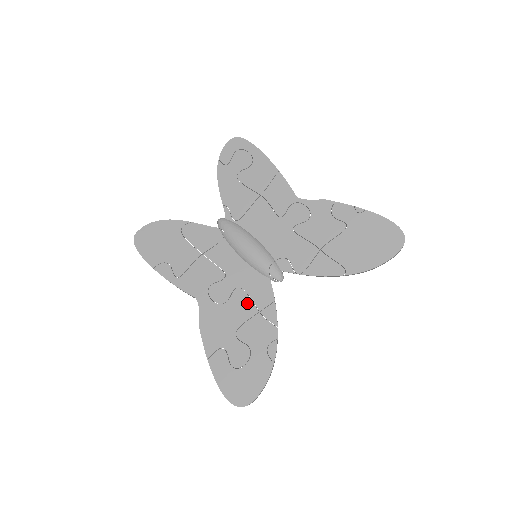
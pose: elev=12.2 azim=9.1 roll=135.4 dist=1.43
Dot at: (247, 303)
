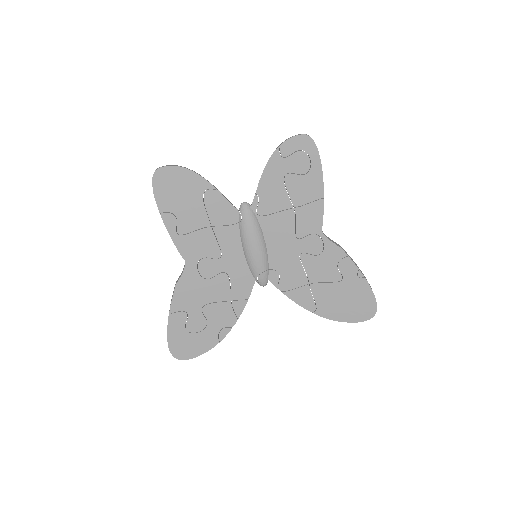
Dot at: (226, 289)
